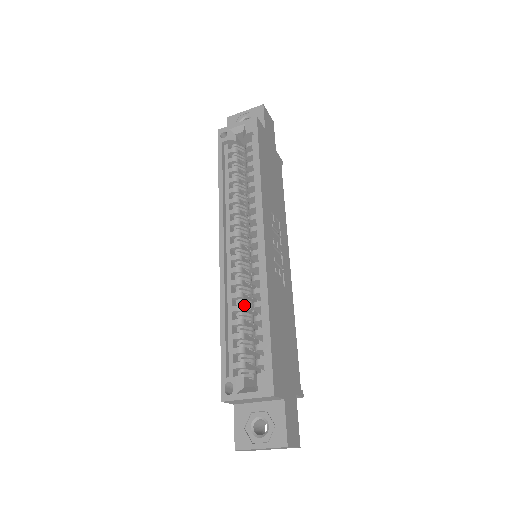
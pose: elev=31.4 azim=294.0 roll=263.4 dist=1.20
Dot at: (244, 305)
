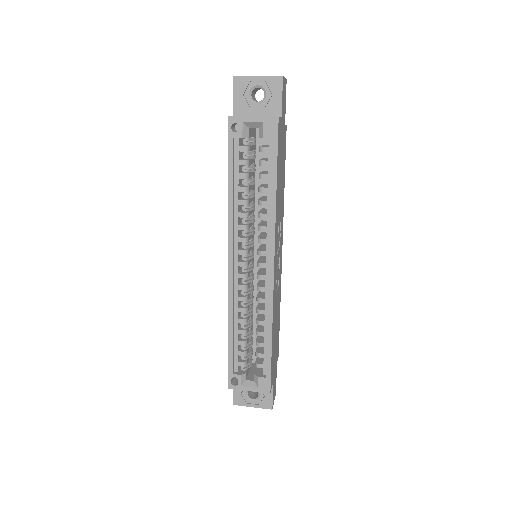
Dot at: (248, 316)
